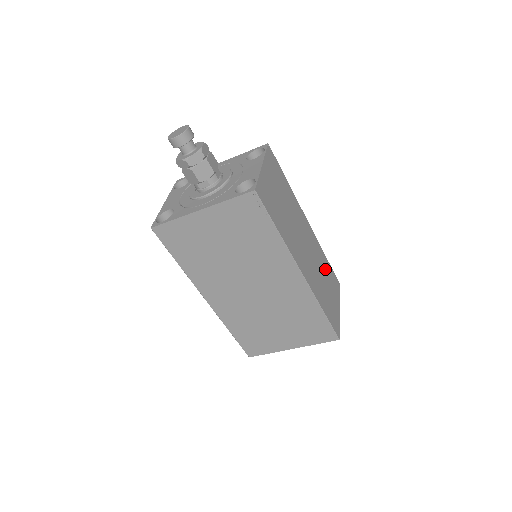
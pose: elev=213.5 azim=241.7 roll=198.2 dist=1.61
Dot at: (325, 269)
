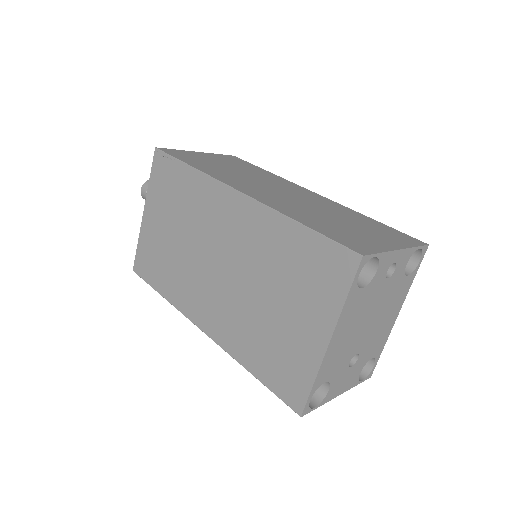
Dot at: (355, 219)
